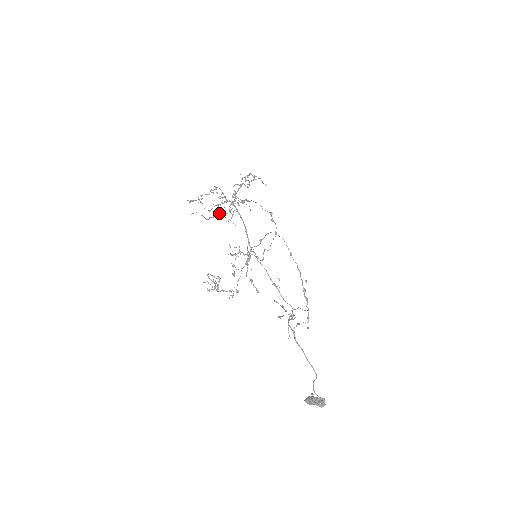
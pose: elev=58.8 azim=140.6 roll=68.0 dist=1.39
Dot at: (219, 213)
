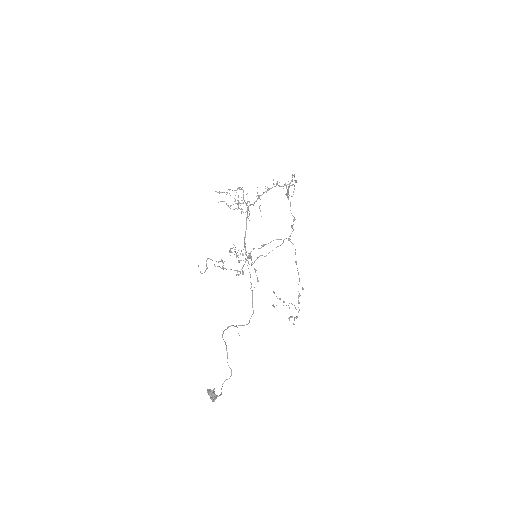
Dot at: (240, 209)
